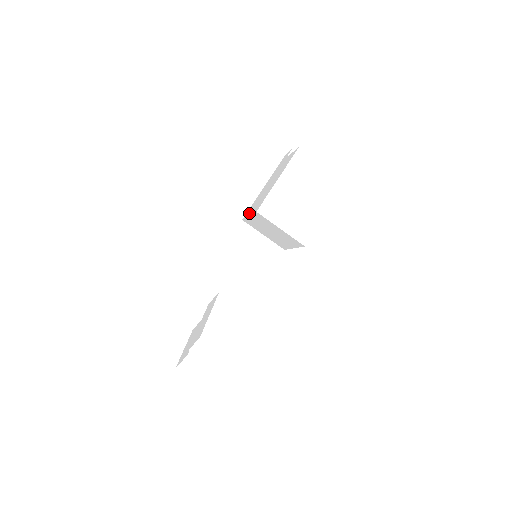
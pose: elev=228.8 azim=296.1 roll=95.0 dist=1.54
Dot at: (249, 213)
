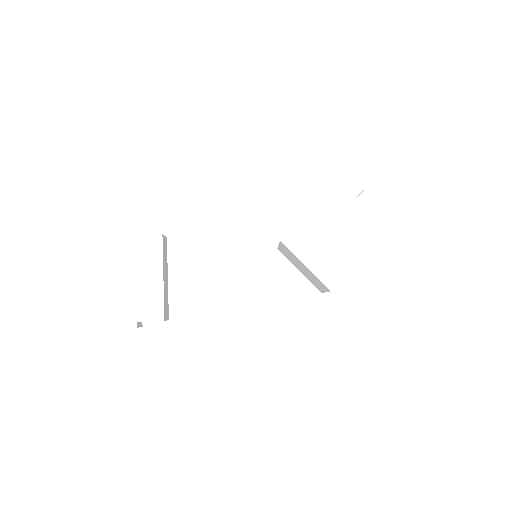
Dot at: (303, 256)
